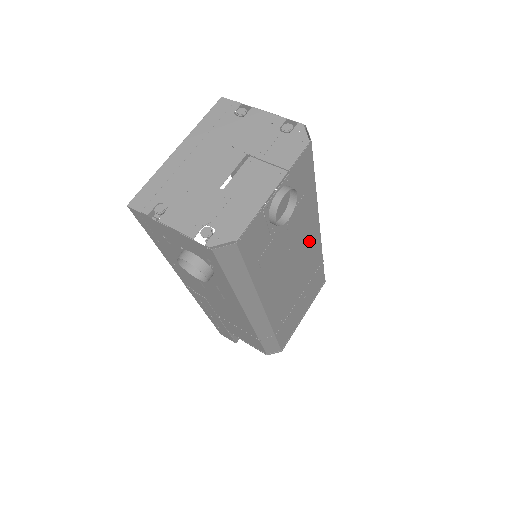
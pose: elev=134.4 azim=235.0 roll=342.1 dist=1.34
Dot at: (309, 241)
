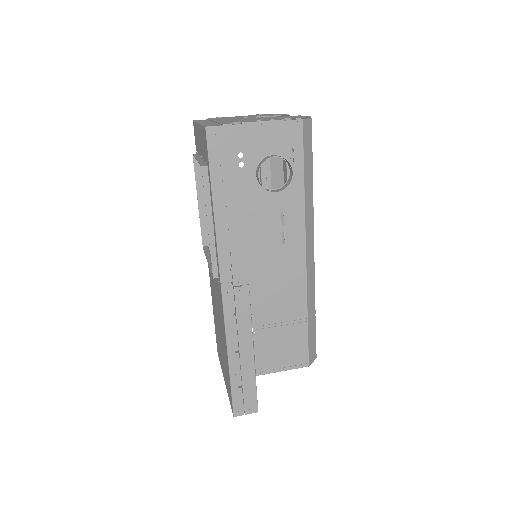
Dot at: occluded
